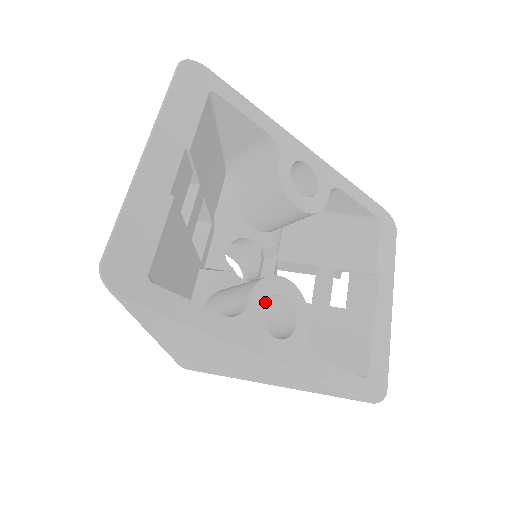
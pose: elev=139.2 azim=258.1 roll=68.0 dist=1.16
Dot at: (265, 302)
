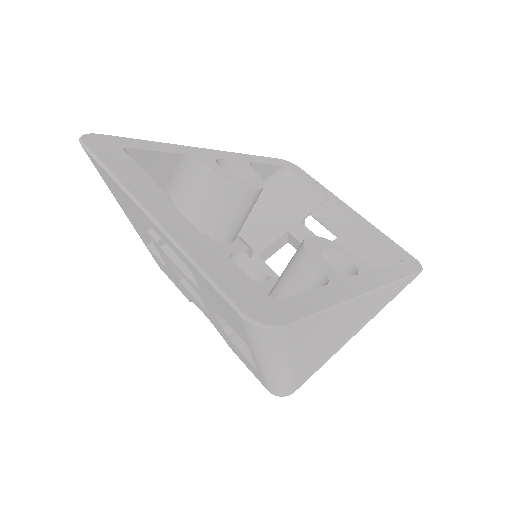
Dot at: (324, 259)
